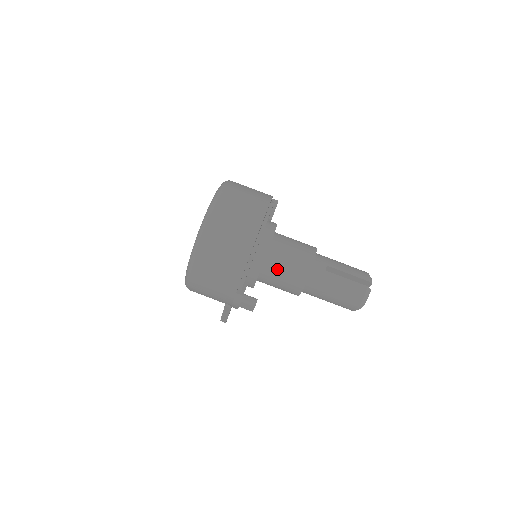
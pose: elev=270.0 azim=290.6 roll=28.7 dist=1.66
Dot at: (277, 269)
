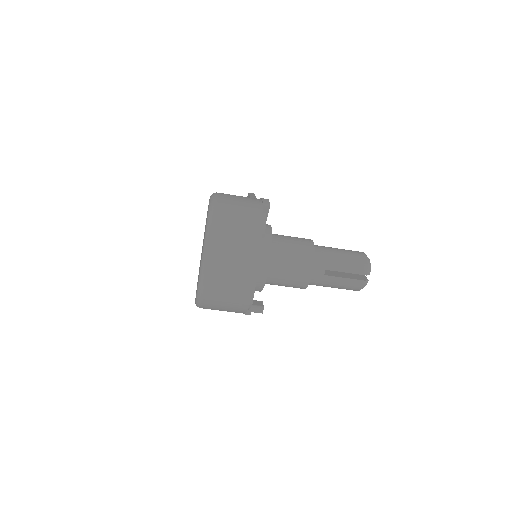
Dot at: (277, 283)
